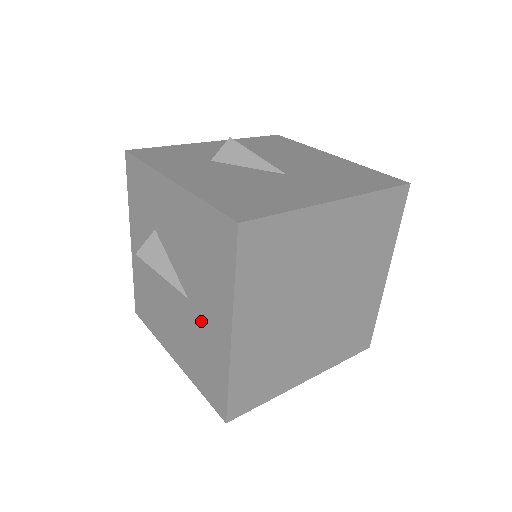
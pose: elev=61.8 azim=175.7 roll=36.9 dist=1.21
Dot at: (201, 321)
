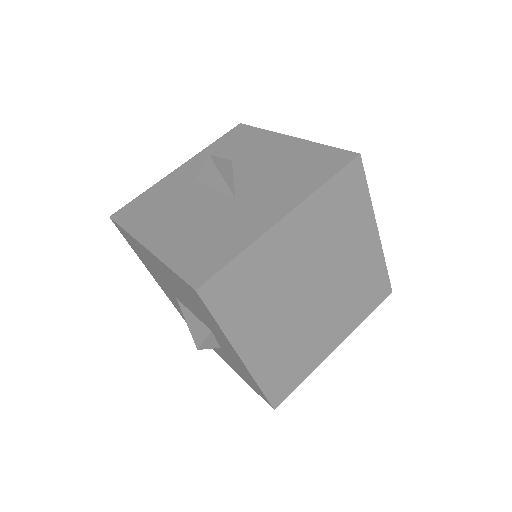
Dot at: (242, 211)
